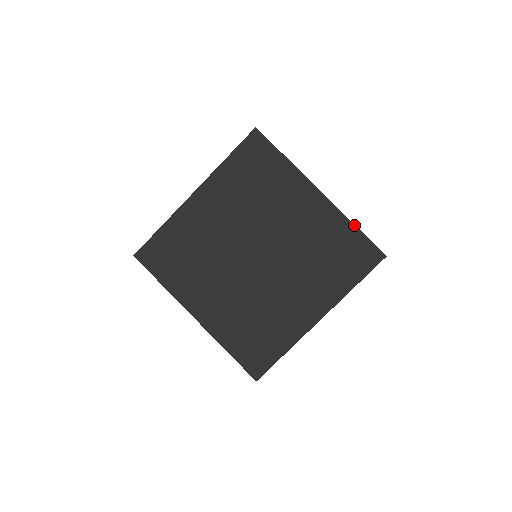
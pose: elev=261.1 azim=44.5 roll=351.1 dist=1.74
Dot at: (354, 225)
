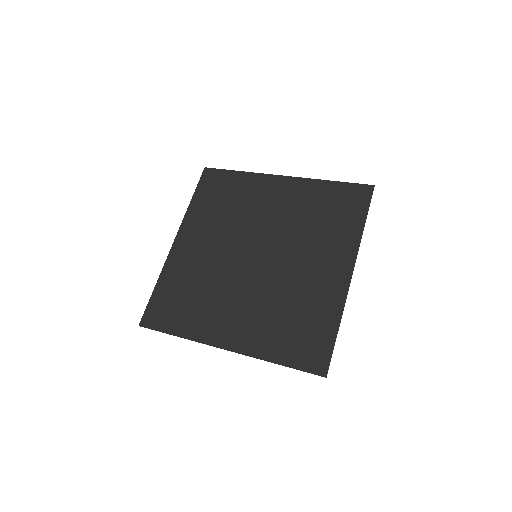
Dot at: (329, 181)
